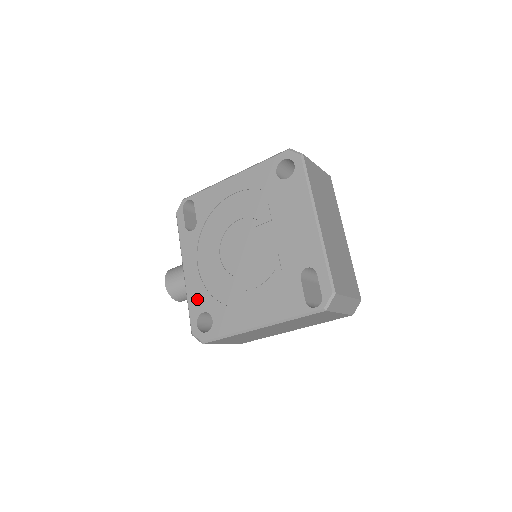
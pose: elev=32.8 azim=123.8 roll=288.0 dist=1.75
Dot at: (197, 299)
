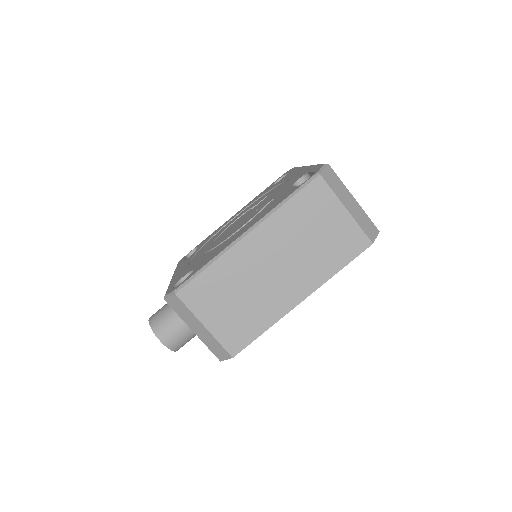
Dot at: (180, 276)
